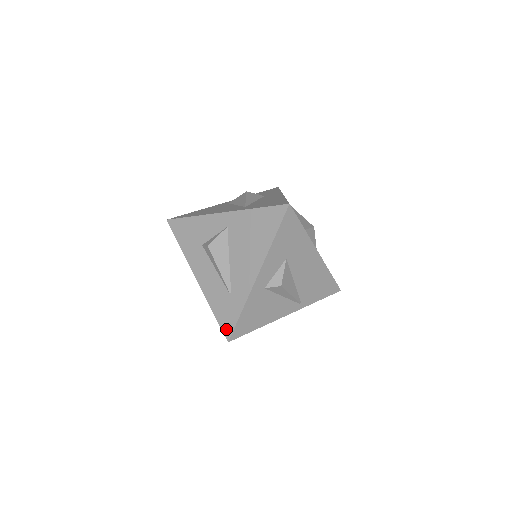
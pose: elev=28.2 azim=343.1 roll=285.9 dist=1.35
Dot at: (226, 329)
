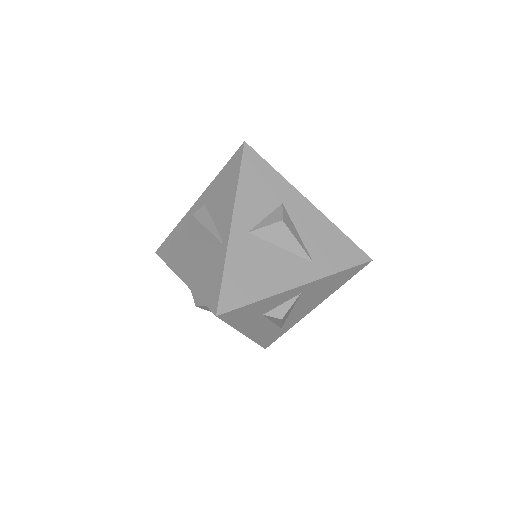
Dot at: (267, 345)
